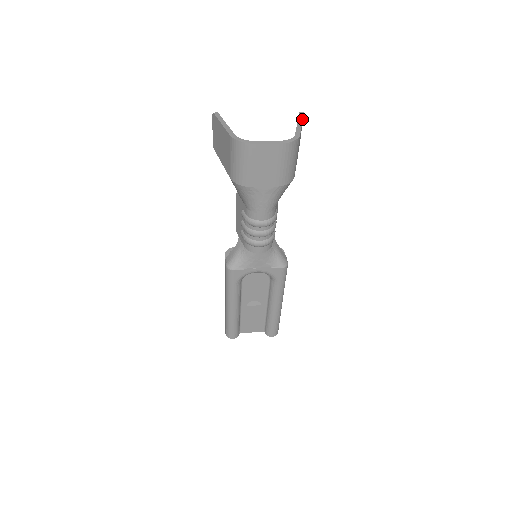
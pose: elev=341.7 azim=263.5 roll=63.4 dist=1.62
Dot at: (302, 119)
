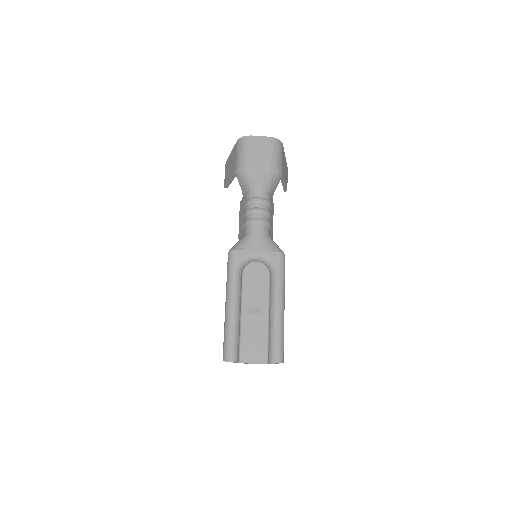
Dot at: occluded
